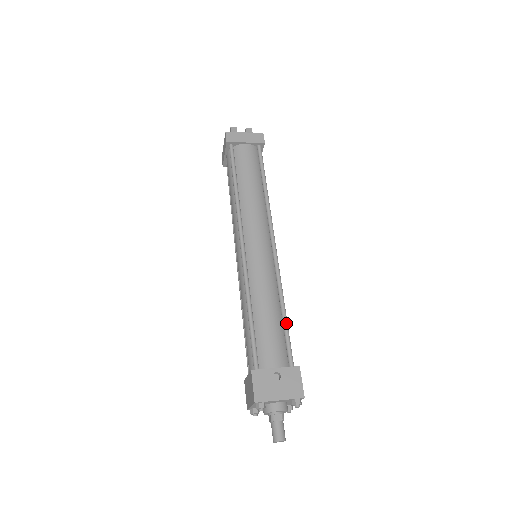
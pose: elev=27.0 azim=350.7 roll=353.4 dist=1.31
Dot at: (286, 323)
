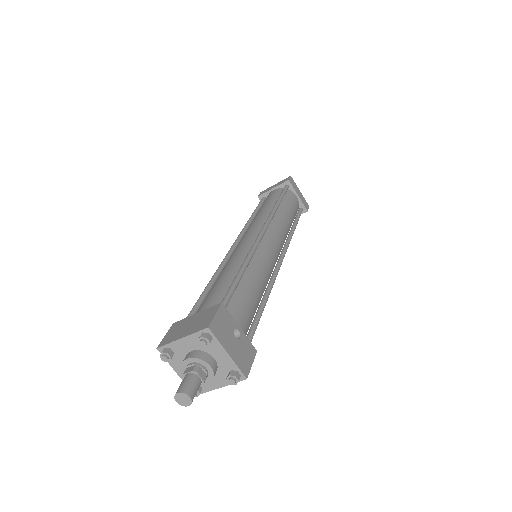
Dot at: (262, 312)
